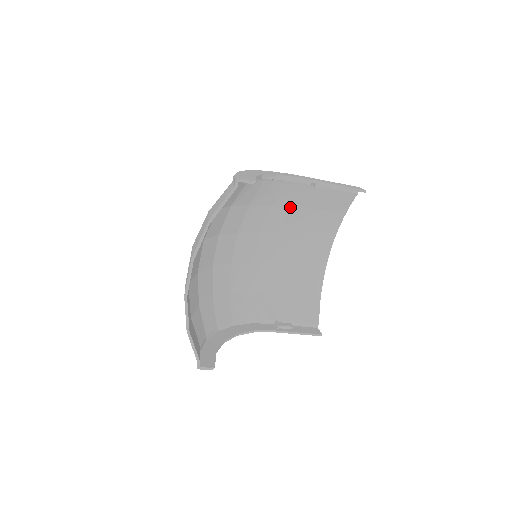
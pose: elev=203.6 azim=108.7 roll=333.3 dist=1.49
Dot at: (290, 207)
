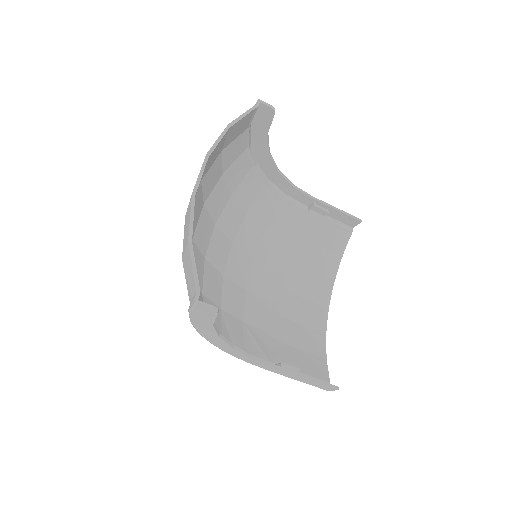
Dot at: (286, 236)
